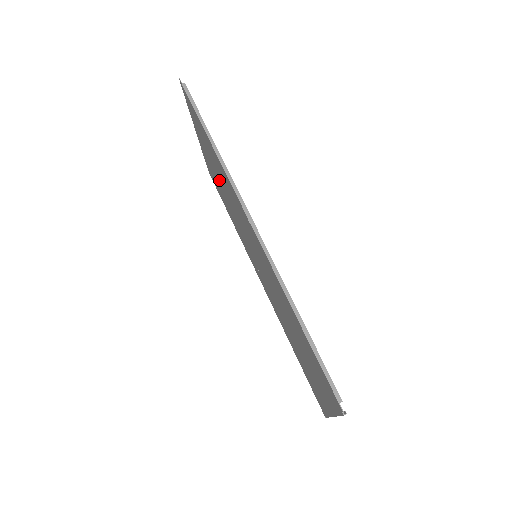
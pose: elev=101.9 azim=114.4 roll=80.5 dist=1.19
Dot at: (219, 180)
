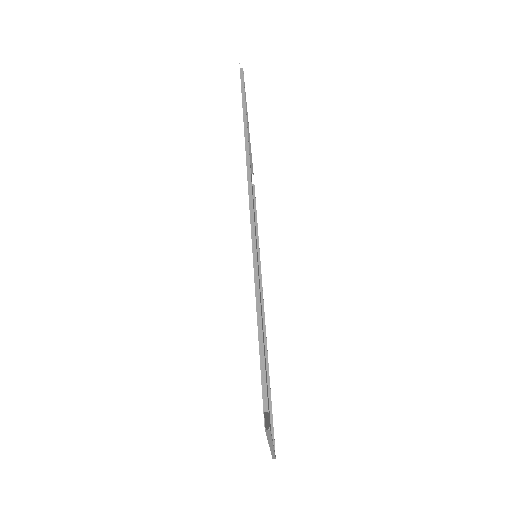
Dot at: occluded
